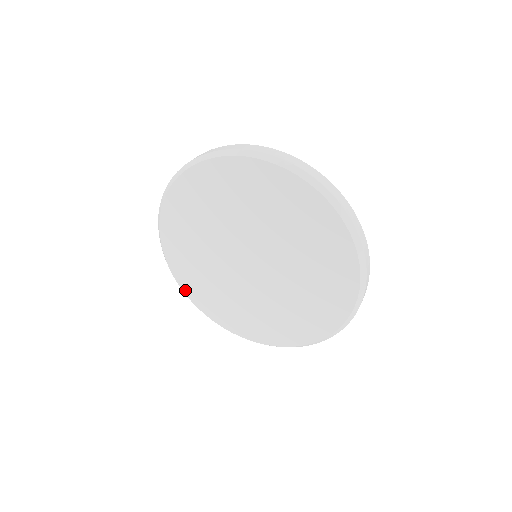
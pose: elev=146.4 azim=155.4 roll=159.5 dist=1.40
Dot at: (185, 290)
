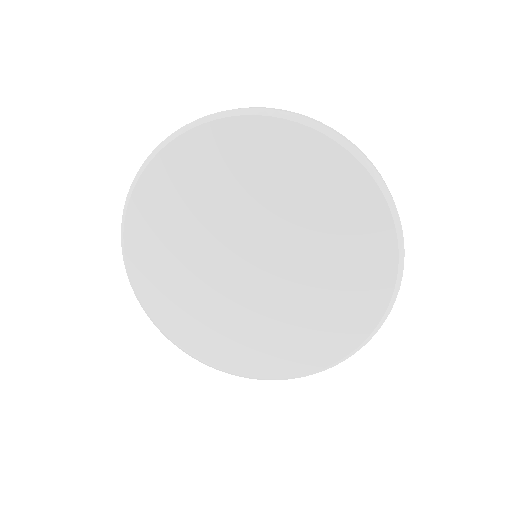
Dot at: (148, 307)
